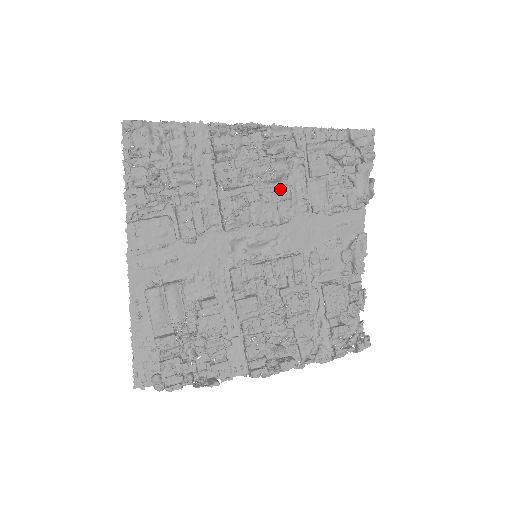
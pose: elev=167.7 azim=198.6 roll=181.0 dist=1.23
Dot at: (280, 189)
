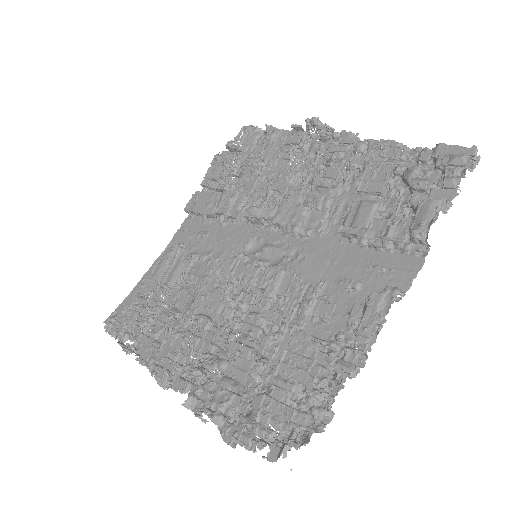
Dot at: (318, 195)
